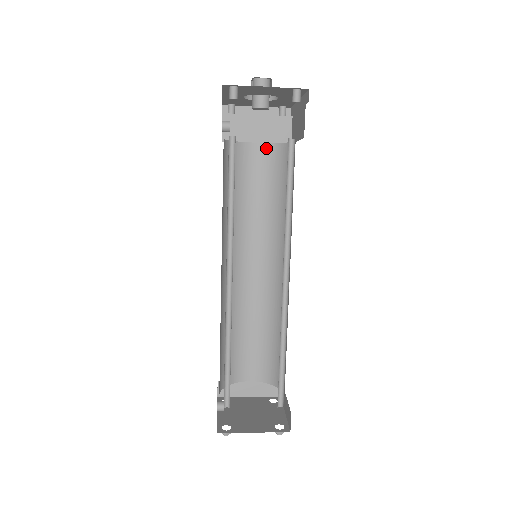
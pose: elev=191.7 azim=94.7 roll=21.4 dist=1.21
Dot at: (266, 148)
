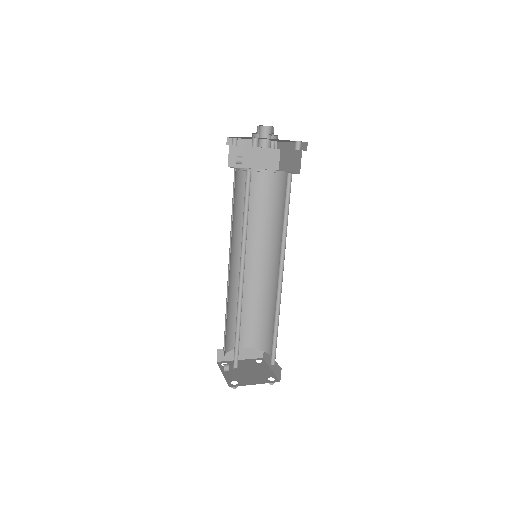
Dot at: (261, 173)
